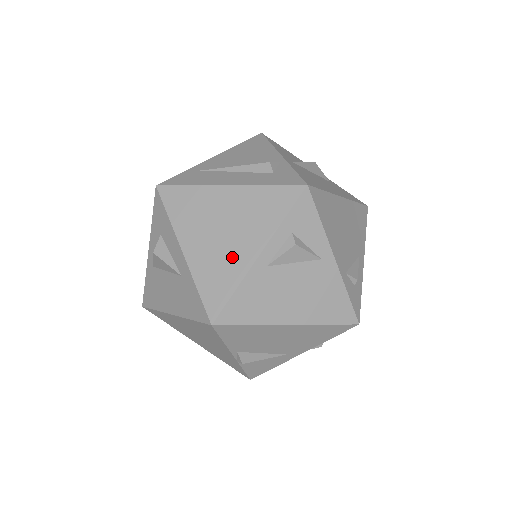
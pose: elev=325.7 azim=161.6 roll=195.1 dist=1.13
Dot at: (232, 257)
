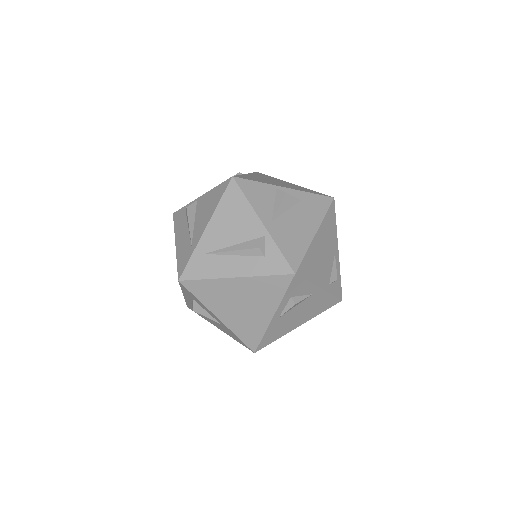
Dot at: (255, 319)
